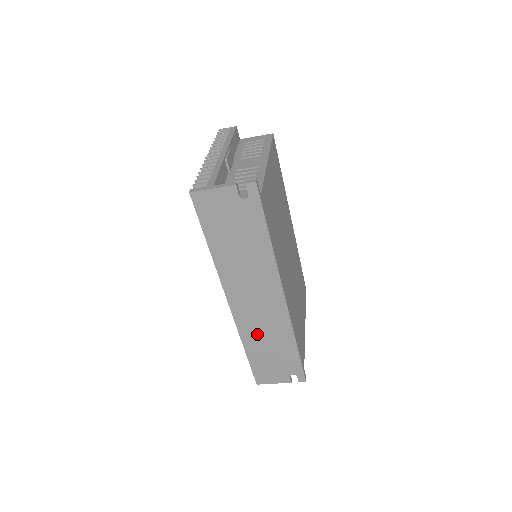
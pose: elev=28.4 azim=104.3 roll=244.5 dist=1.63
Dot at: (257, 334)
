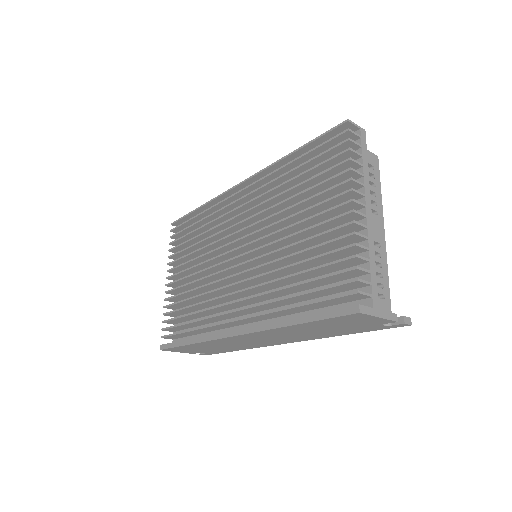
Dot at: (221, 344)
